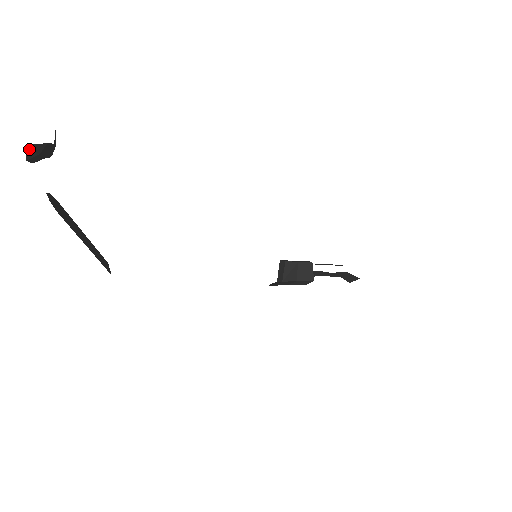
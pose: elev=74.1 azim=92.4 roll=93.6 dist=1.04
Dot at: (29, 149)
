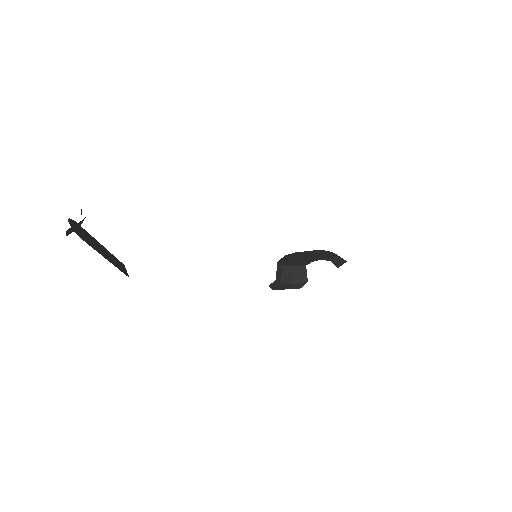
Dot at: (69, 230)
